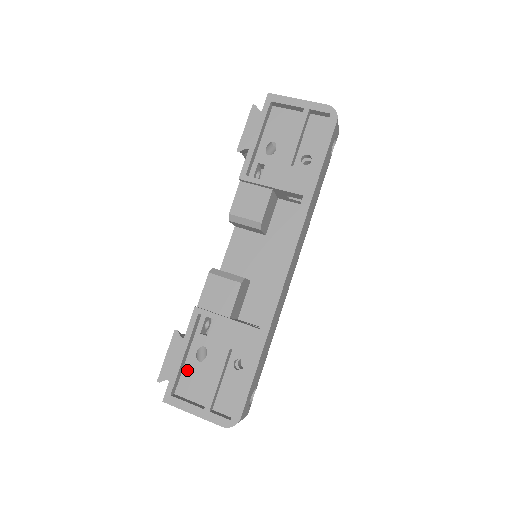
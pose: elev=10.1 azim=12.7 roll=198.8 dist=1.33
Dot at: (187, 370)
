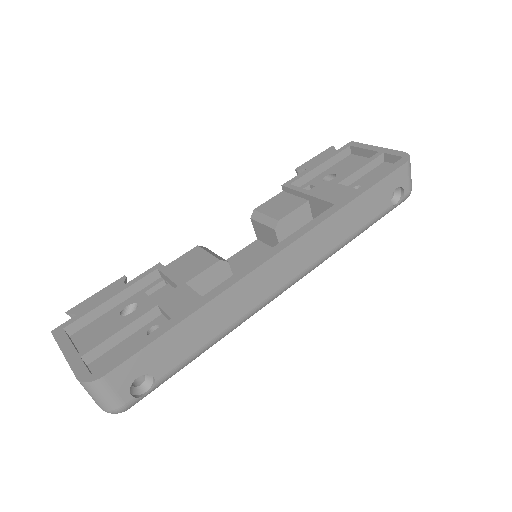
Dot at: (102, 319)
